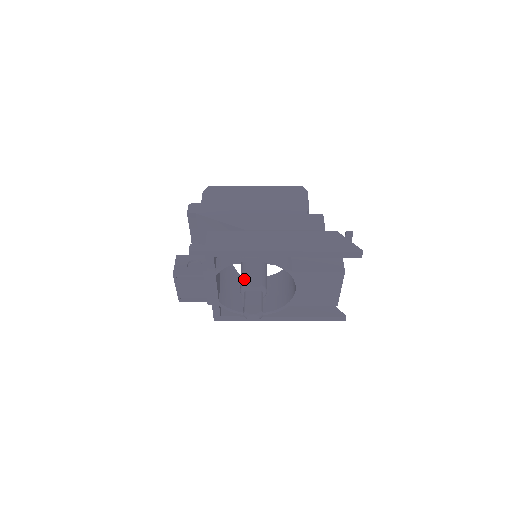
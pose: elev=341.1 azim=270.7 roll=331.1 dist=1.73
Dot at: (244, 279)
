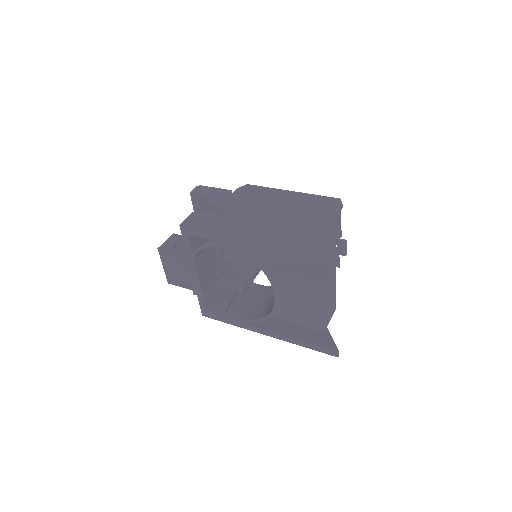
Dot at: (224, 271)
